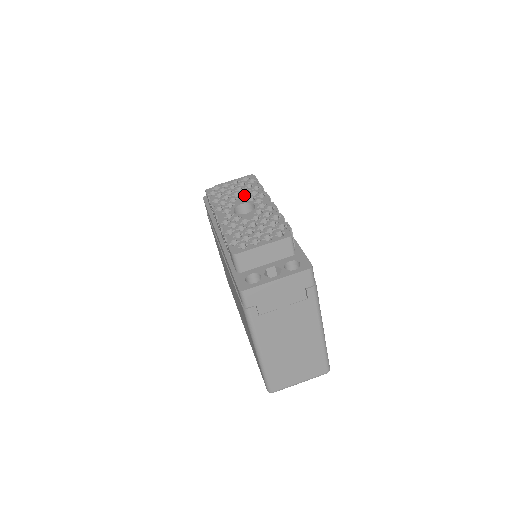
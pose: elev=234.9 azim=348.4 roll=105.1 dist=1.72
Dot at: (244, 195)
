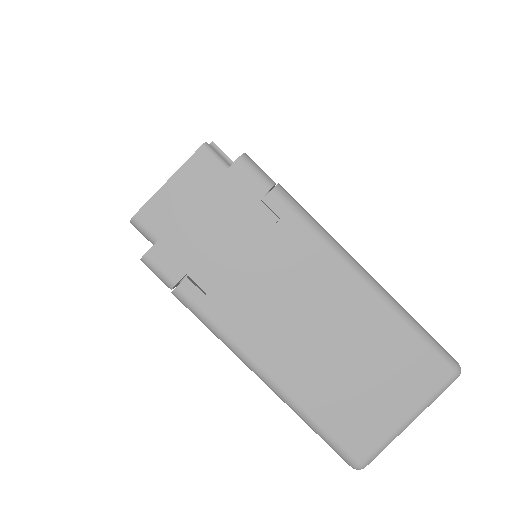
Dot at: occluded
